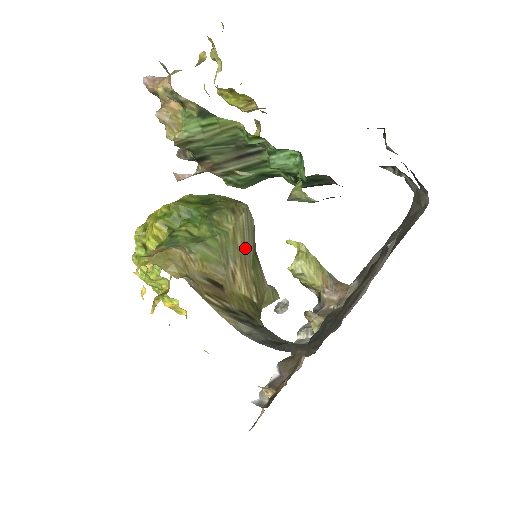
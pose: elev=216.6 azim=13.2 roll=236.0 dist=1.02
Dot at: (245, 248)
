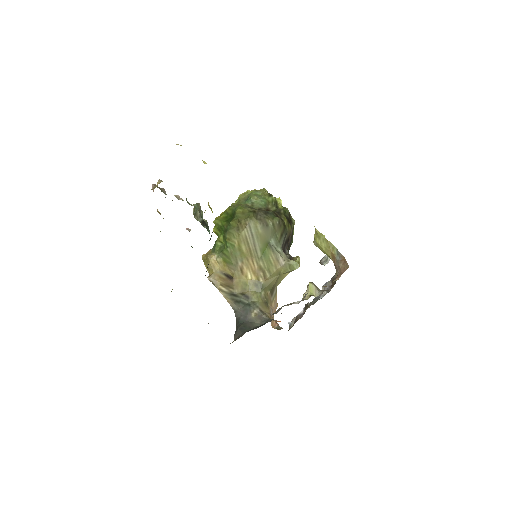
Dot at: (251, 250)
